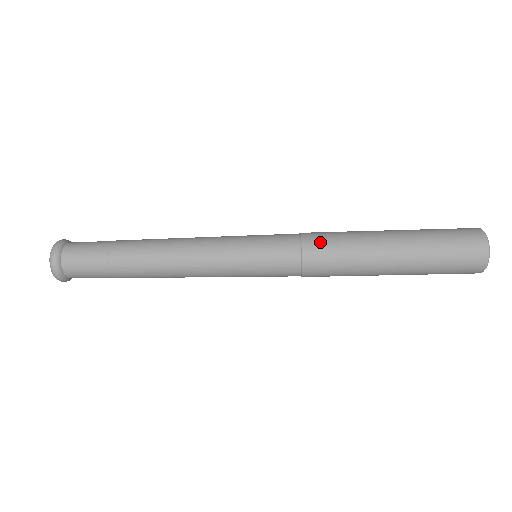
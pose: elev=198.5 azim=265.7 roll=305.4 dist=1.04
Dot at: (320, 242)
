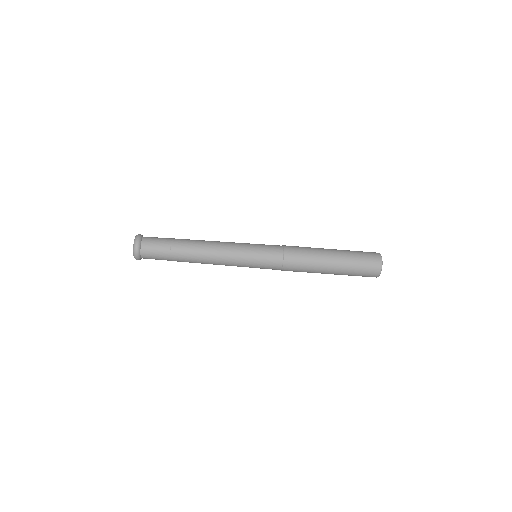
Dot at: (294, 260)
